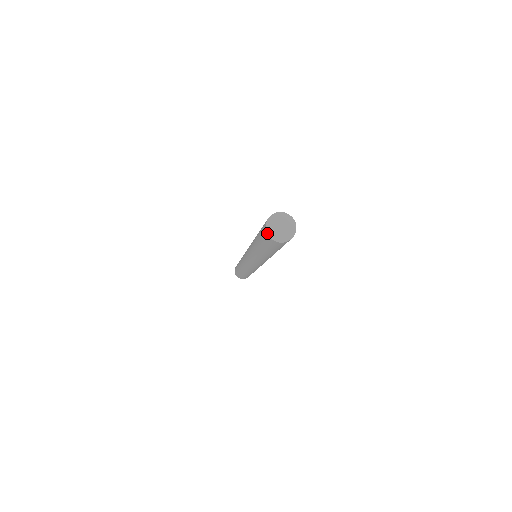
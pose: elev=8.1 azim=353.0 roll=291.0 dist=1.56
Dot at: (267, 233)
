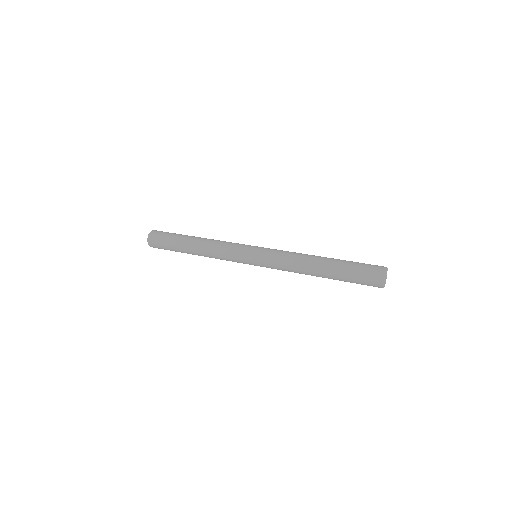
Dot at: (383, 286)
